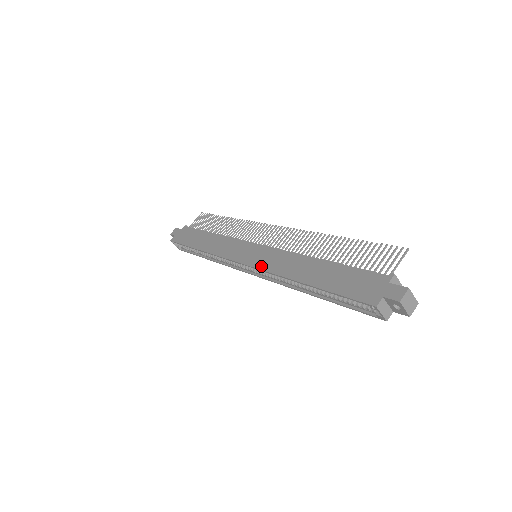
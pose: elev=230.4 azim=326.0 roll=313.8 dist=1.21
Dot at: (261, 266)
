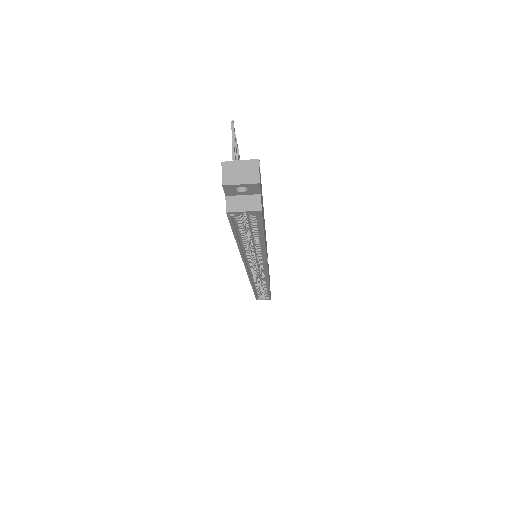
Dot at: occluded
